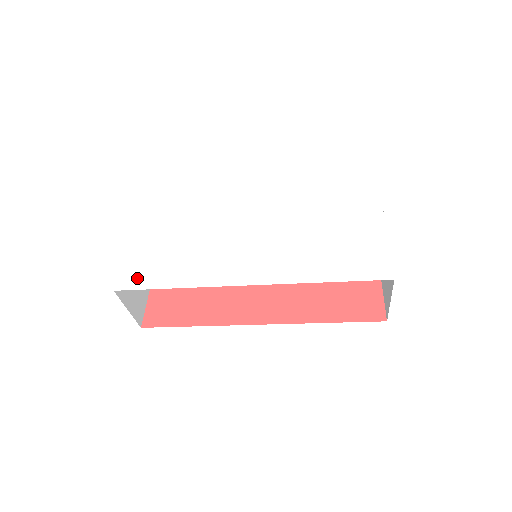
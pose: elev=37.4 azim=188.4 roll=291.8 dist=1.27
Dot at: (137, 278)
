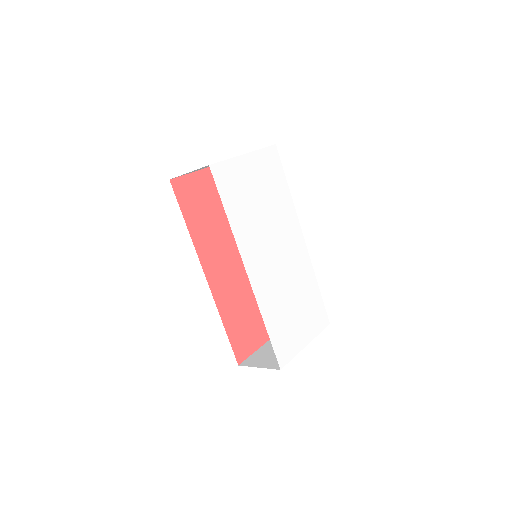
Dot at: (223, 180)
